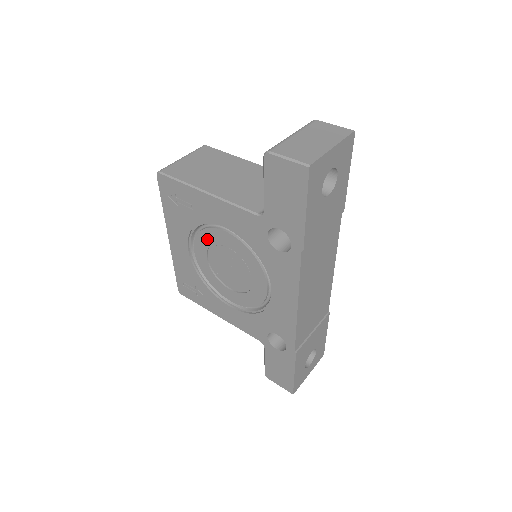
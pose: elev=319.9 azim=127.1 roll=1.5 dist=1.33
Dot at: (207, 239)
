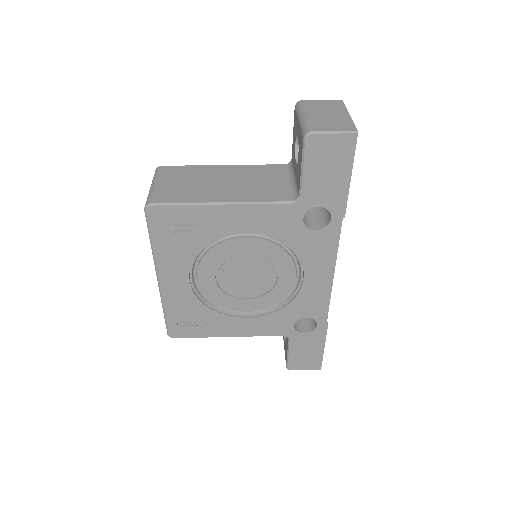
Dot at: (218, 256)
